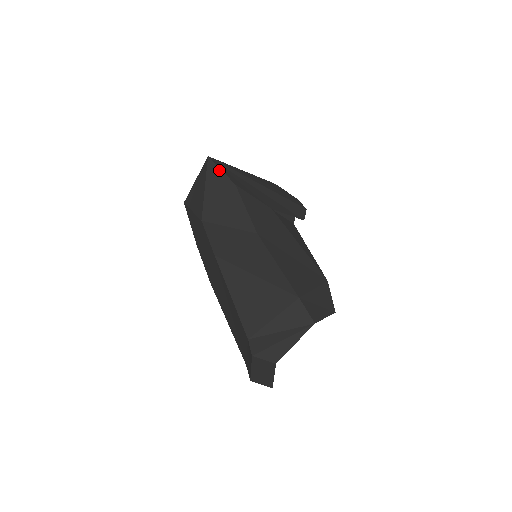
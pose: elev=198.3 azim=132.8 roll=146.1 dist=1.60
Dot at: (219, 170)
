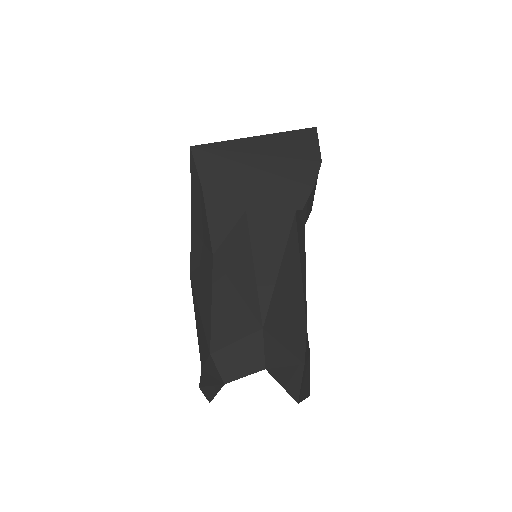
Dot at: (195, 166)
